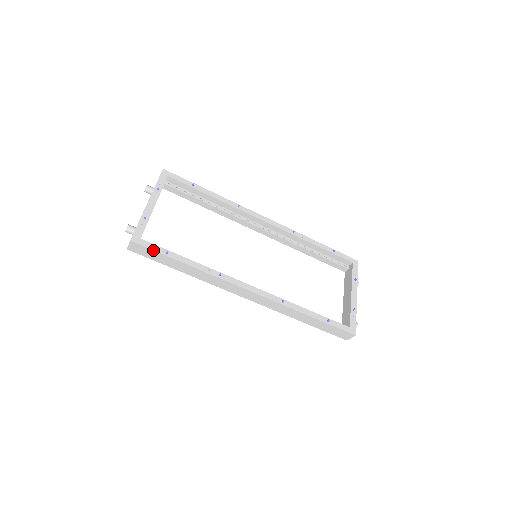
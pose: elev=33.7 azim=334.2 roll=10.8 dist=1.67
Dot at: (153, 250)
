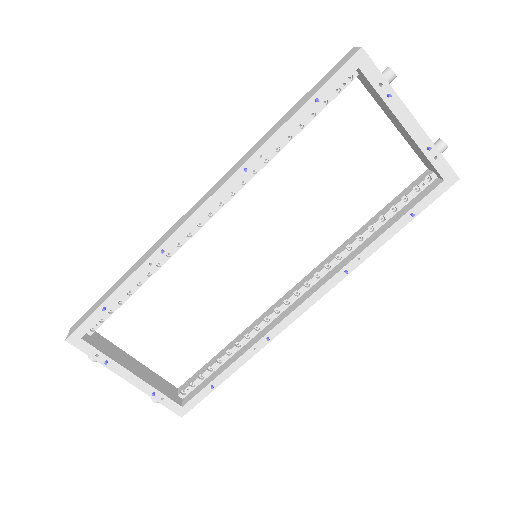
Dot at: occluded
